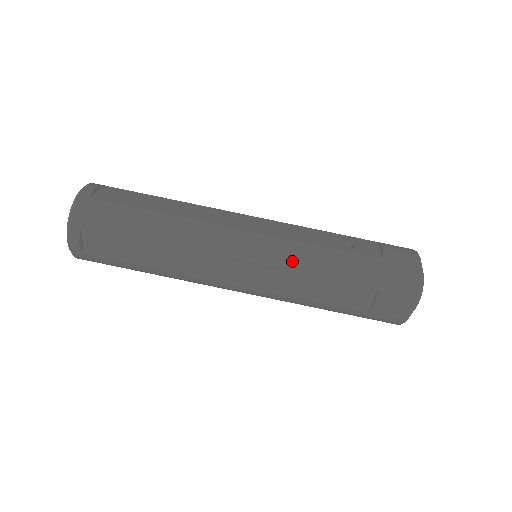
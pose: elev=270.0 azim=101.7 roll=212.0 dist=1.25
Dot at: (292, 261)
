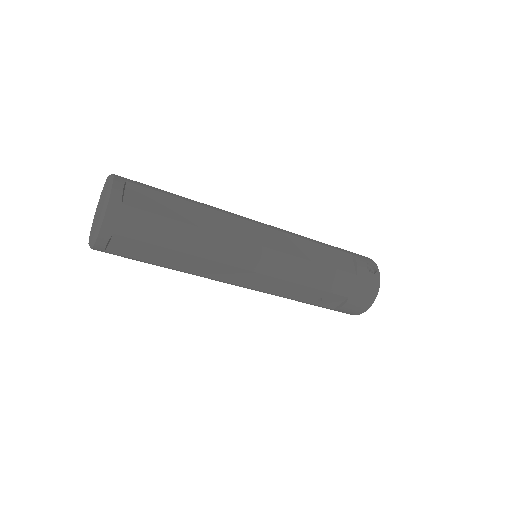
Dot at: occluded
